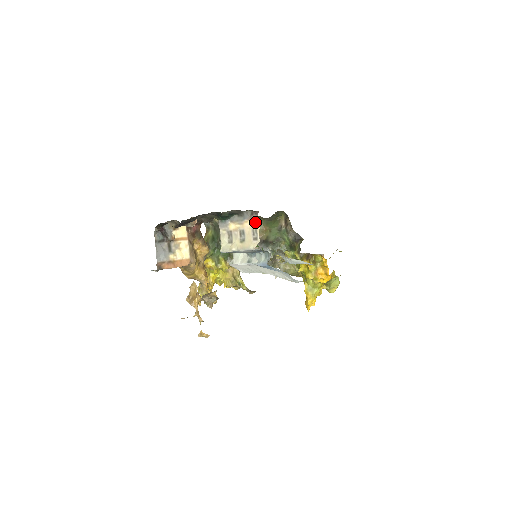
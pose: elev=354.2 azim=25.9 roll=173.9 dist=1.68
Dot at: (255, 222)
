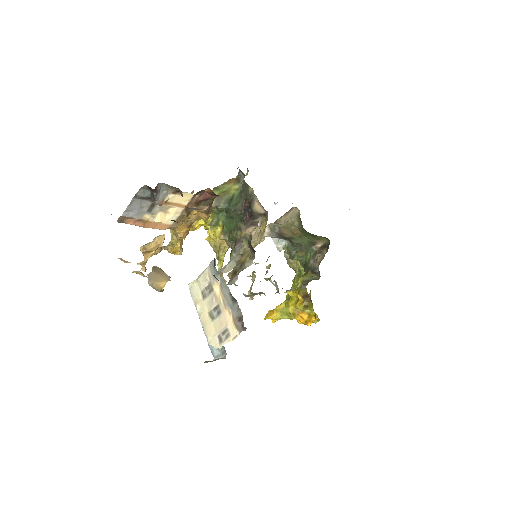
Dot at: (234, 329)
